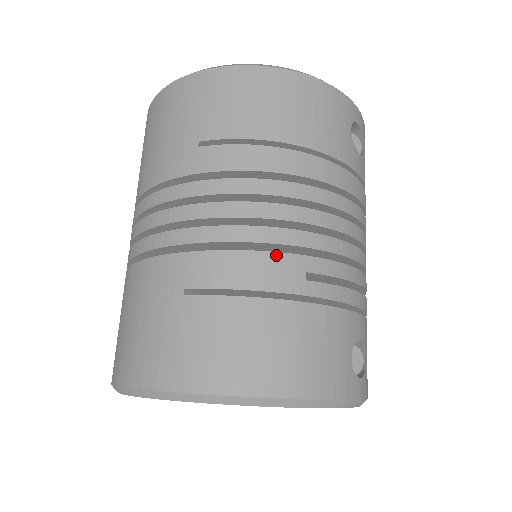
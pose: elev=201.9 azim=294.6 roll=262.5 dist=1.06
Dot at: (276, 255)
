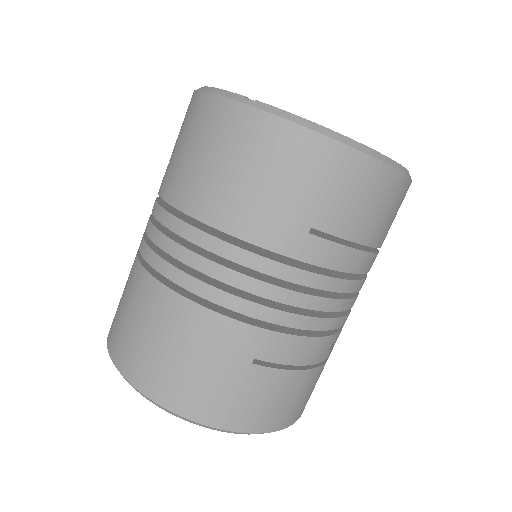
Dot at: (324, 339)
